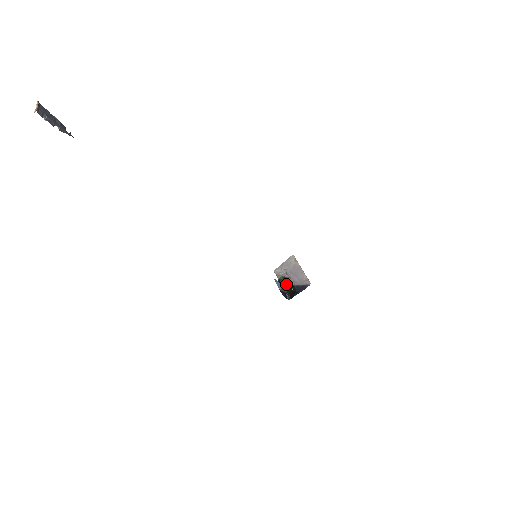
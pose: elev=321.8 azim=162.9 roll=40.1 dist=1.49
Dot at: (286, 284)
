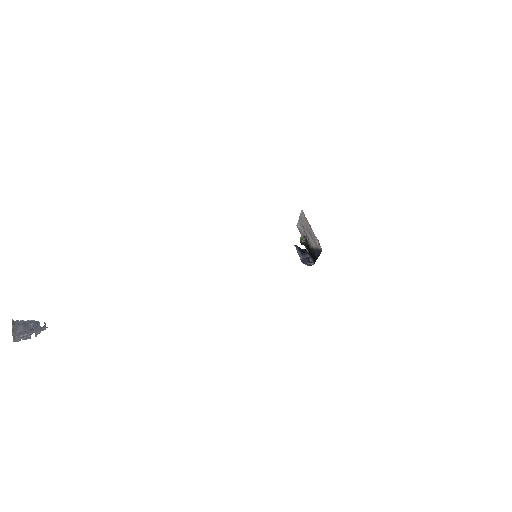
Dot at: (307, 246)
